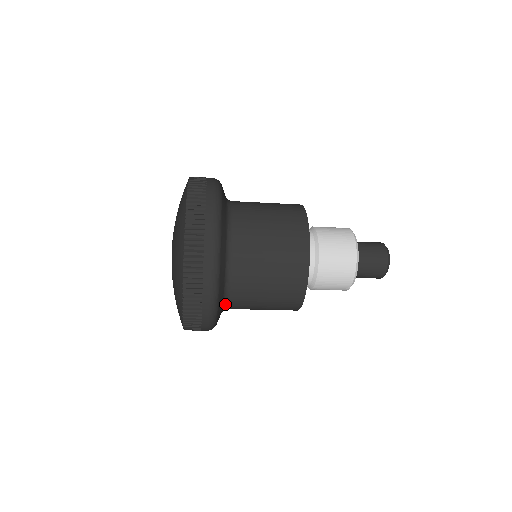
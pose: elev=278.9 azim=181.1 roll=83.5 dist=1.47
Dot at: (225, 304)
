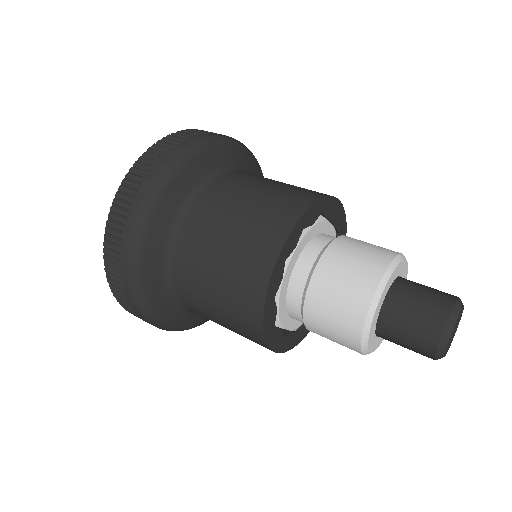
Dot at: occluded
